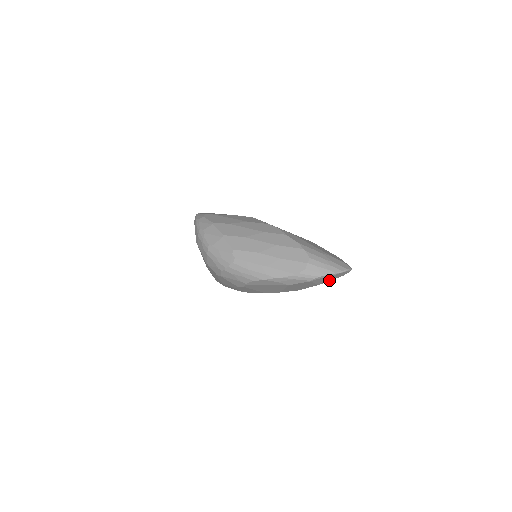
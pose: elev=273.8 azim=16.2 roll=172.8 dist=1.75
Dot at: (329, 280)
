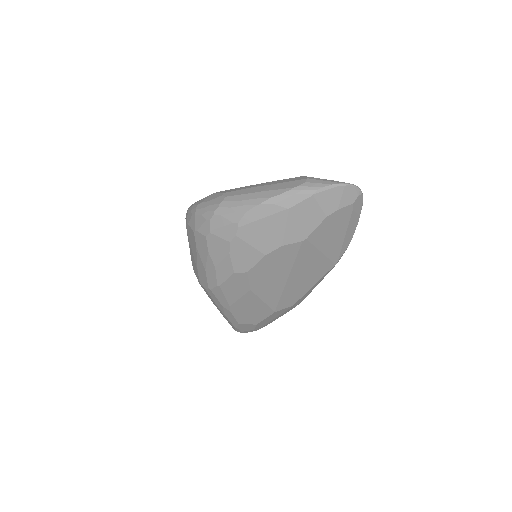
Dot at: (337, 206)
